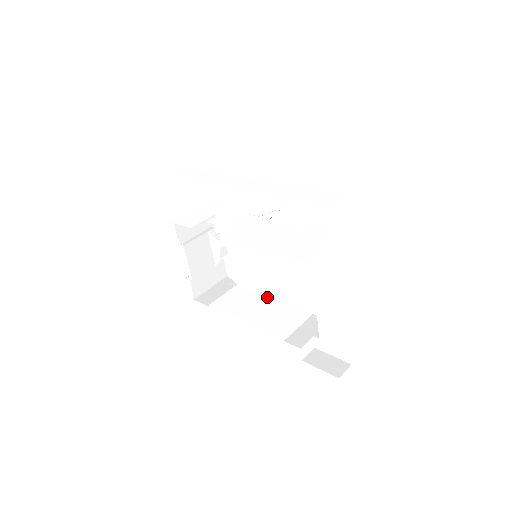
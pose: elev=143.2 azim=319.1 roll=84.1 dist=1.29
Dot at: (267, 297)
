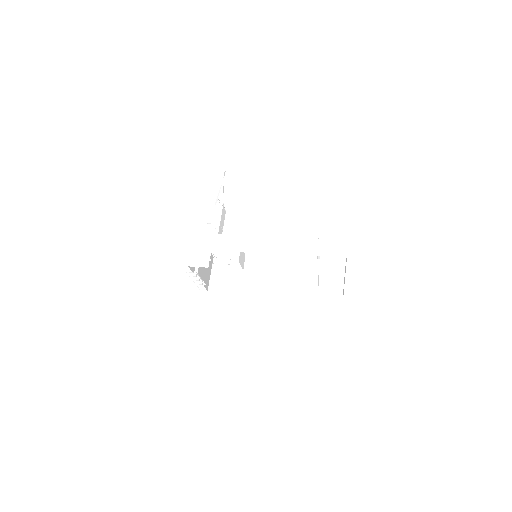
Dot at: occluded
